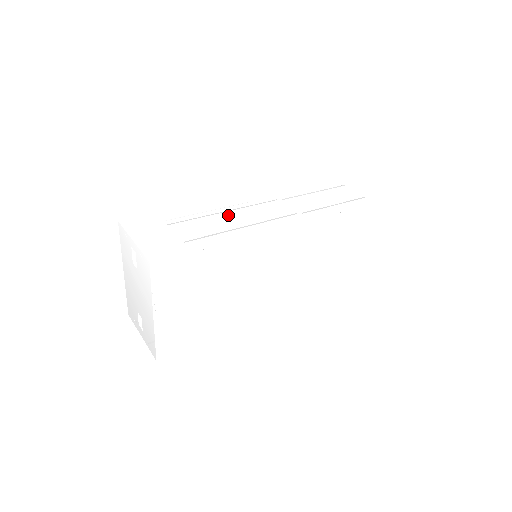
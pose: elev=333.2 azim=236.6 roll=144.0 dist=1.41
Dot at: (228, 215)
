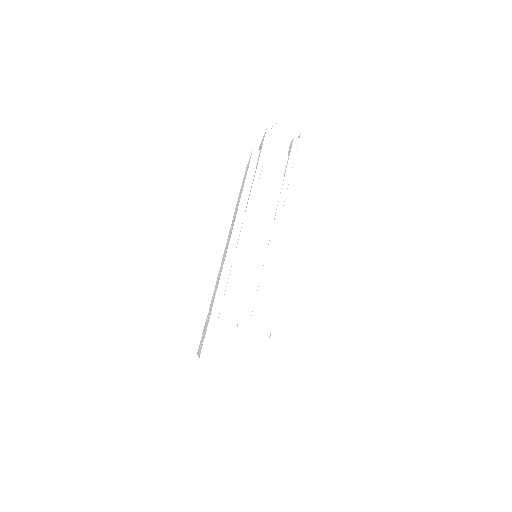
Dot at: (246, 271)
